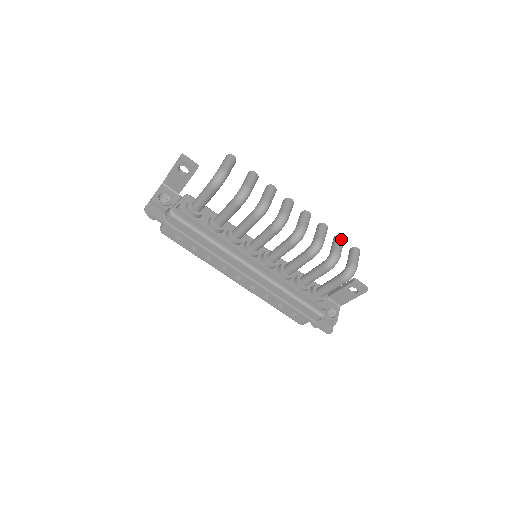
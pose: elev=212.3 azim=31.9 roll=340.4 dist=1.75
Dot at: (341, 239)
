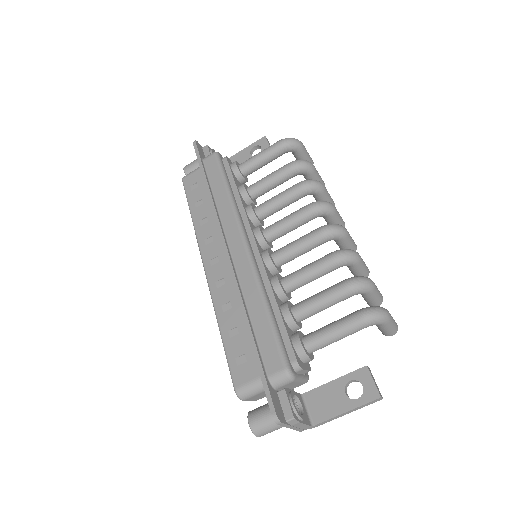
Dot at: occluded
